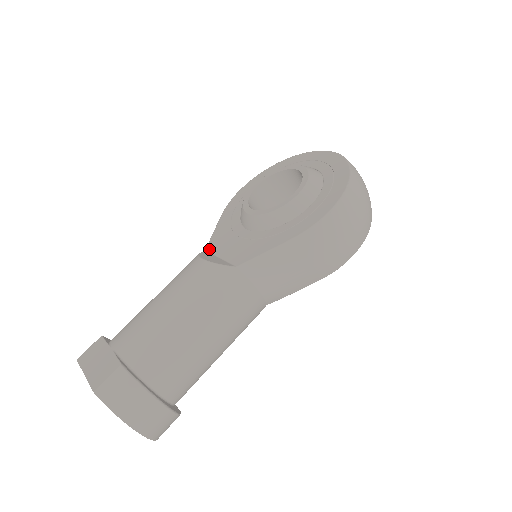
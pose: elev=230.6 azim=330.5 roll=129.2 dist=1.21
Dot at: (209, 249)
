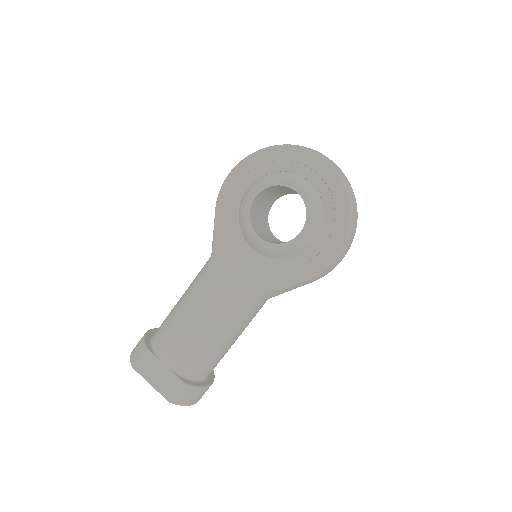
Dot at: (217, 261)
